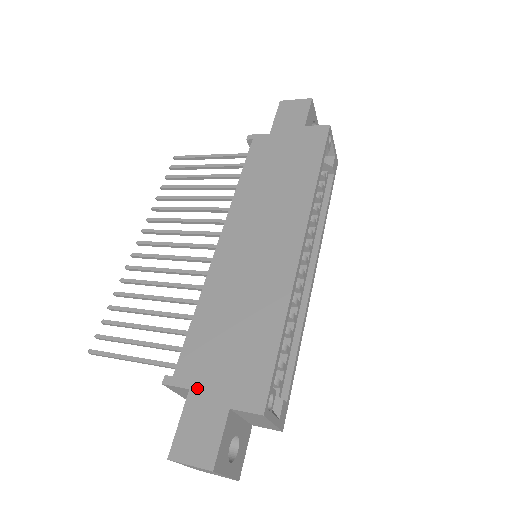
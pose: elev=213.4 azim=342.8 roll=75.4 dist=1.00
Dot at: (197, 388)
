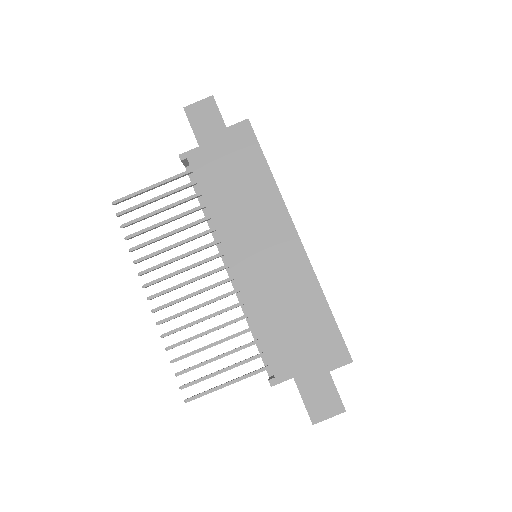
Dot at: (298, 374)
